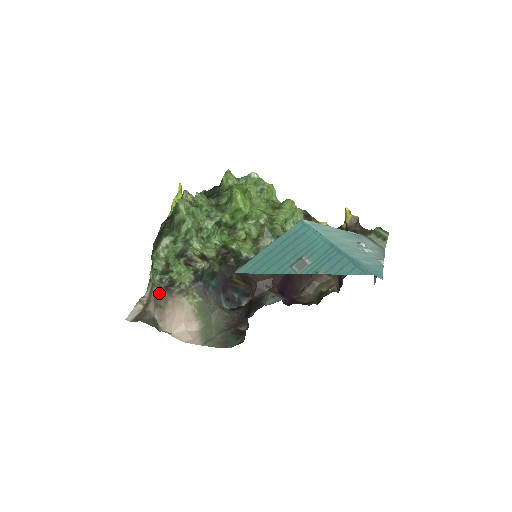
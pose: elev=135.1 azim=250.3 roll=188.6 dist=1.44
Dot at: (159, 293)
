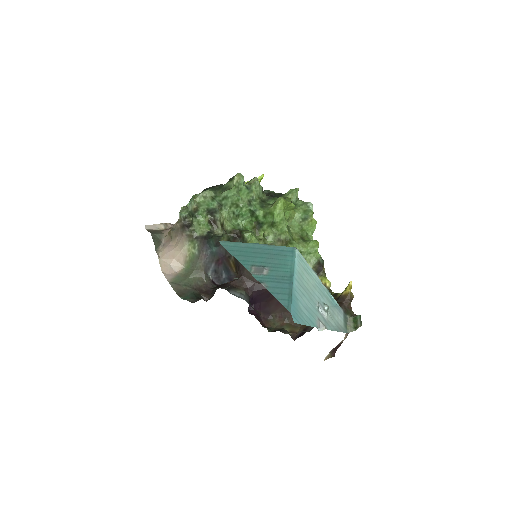
Dot at: (177, 225)
